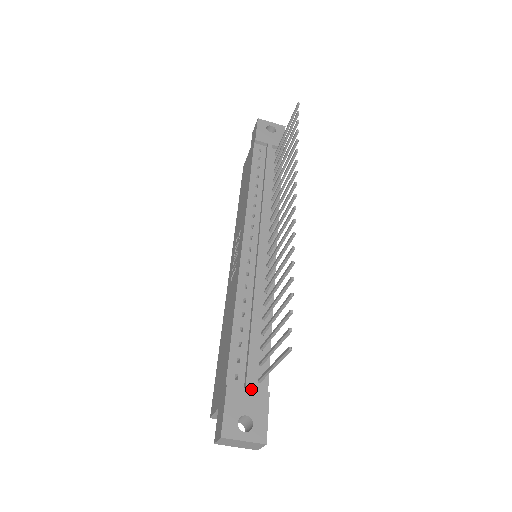
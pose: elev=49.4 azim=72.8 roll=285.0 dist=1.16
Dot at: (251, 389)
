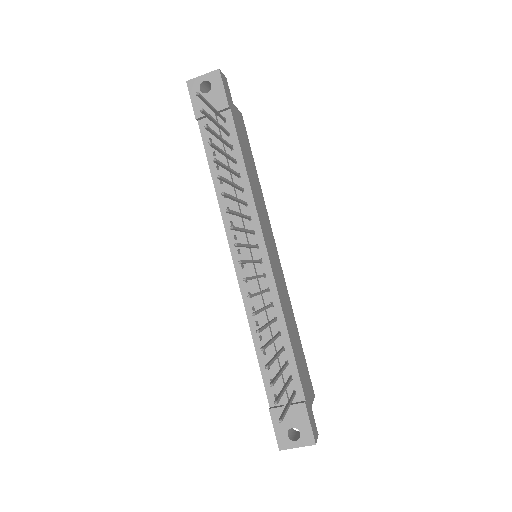
Dot at: occluded
